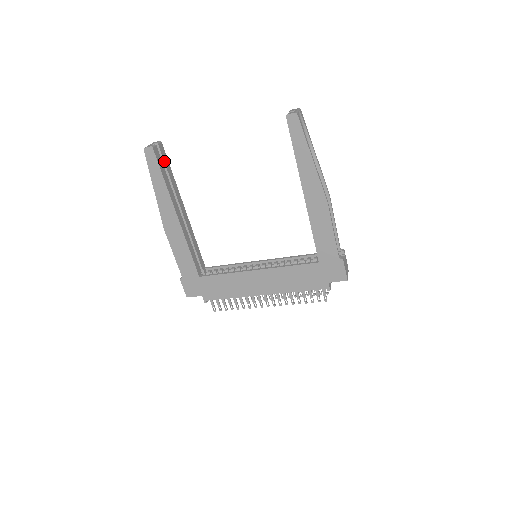
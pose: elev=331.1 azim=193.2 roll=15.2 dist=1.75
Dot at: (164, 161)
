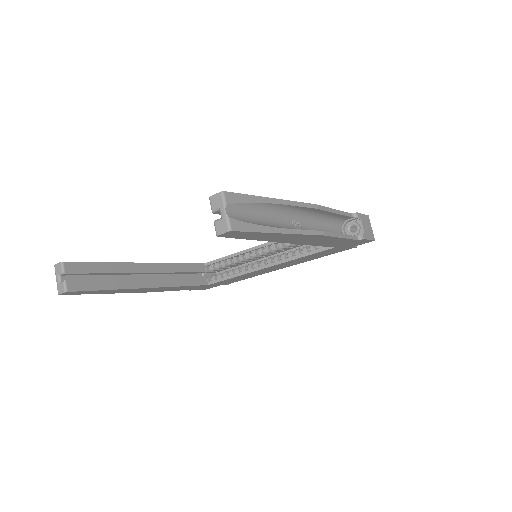
Dot at: (87, 273)
